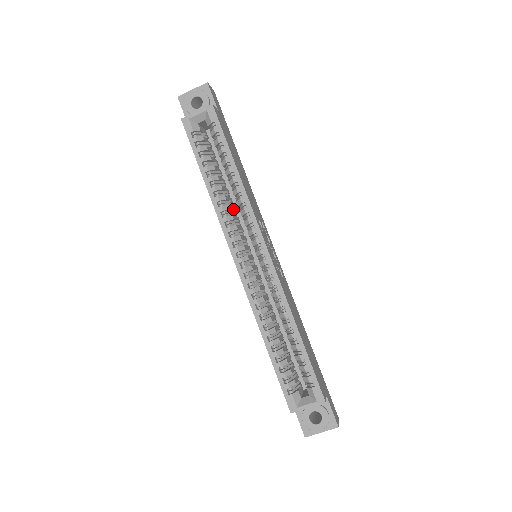
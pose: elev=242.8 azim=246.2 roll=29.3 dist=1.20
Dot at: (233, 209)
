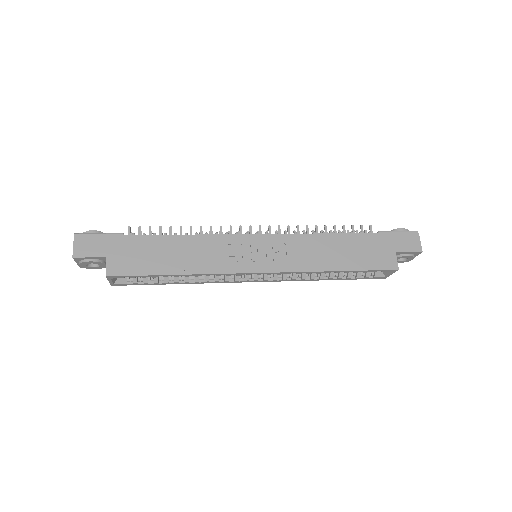
Dot at: occluded
